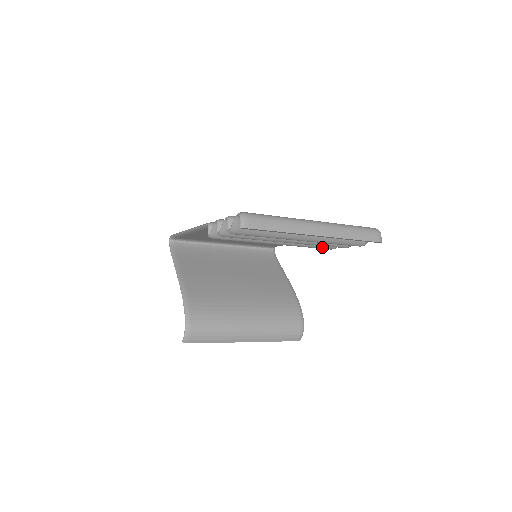
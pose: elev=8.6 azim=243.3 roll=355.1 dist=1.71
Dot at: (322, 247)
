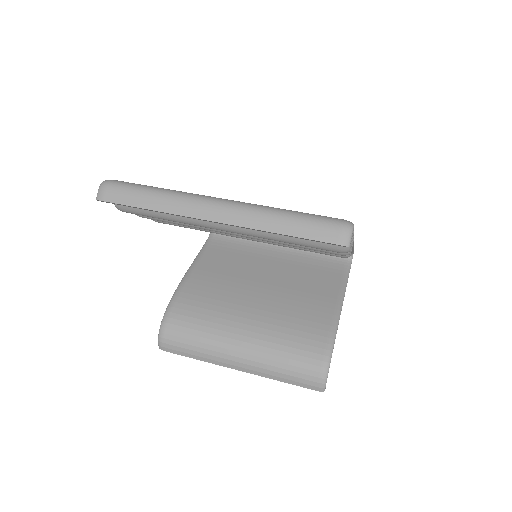
Dot at: occluded
